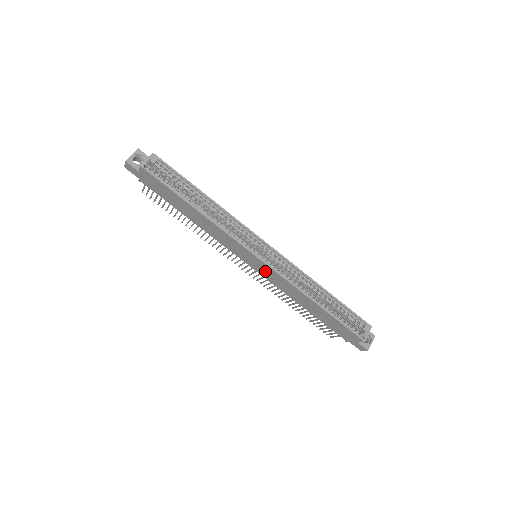
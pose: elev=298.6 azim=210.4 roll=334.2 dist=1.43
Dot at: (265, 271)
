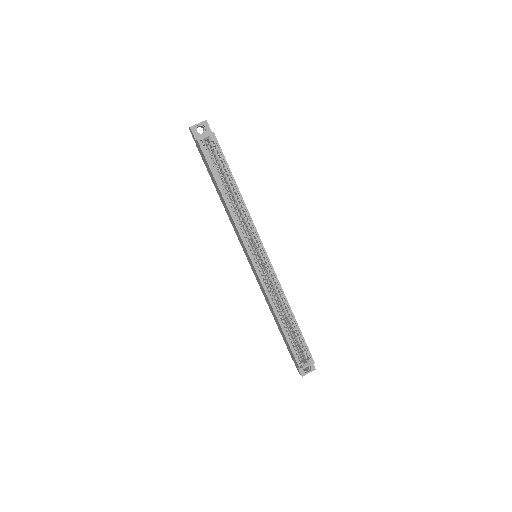
Dot at: (255, 272)
